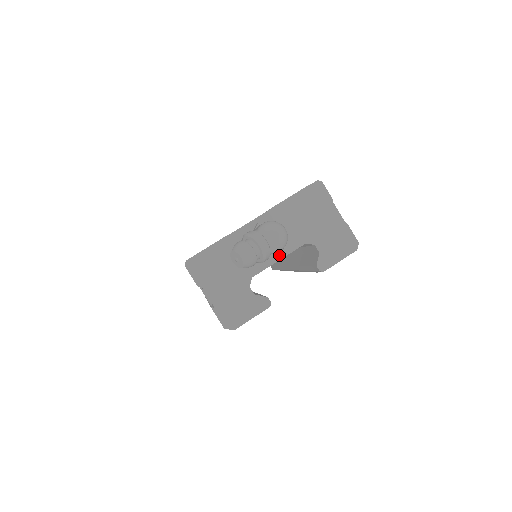
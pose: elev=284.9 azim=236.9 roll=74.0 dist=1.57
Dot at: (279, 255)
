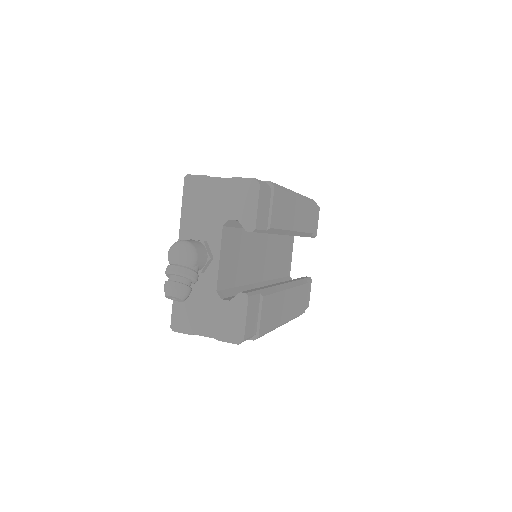
Dot at: (216, 256)
